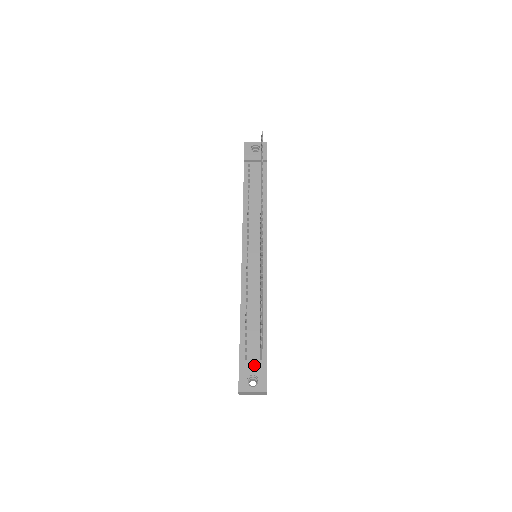
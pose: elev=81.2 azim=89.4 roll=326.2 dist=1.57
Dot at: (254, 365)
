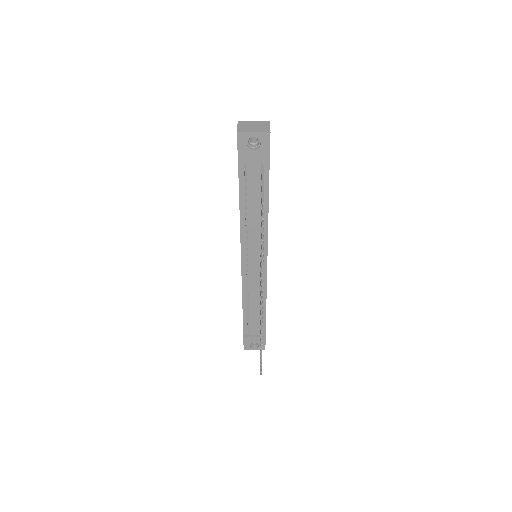
Dot at: (255, 338)
